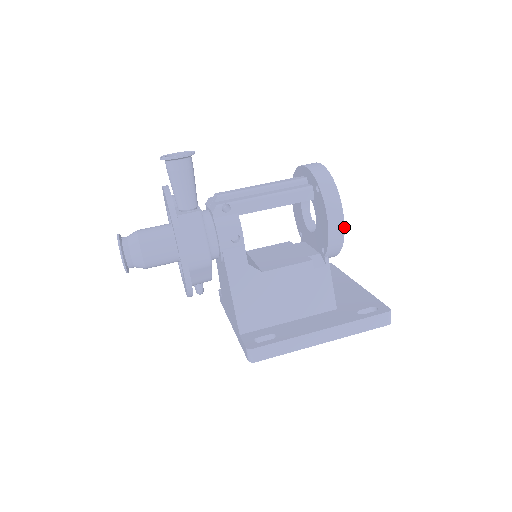
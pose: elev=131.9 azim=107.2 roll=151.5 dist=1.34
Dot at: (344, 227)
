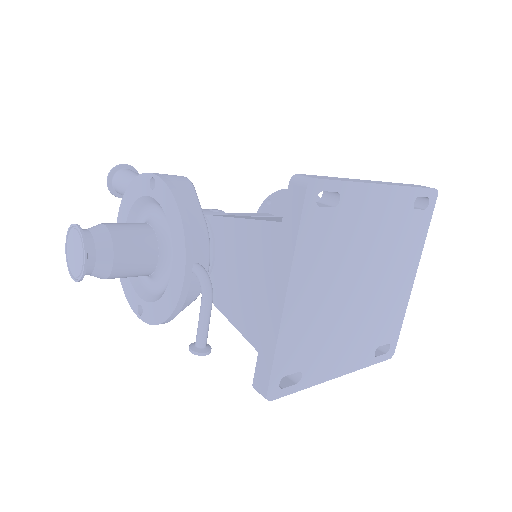
Dot at: occluded
